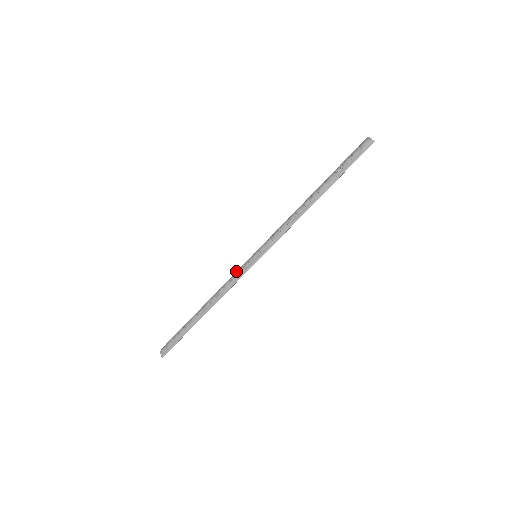
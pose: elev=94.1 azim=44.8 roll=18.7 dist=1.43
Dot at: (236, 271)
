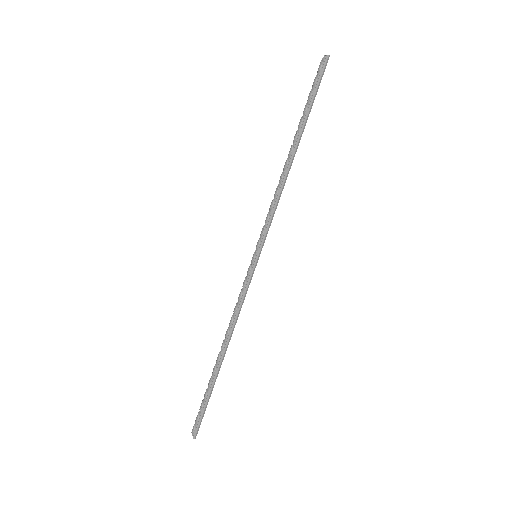
Dot at: occluded
